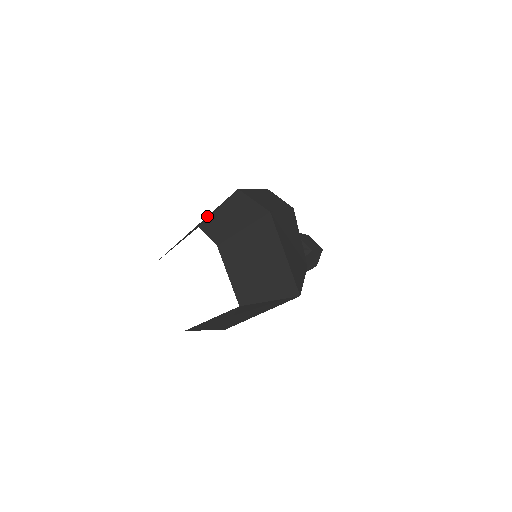
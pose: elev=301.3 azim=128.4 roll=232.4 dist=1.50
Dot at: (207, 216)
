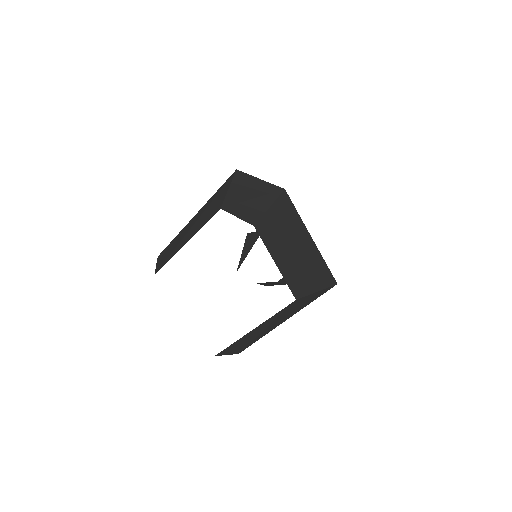
Dot at: (209, 204)
